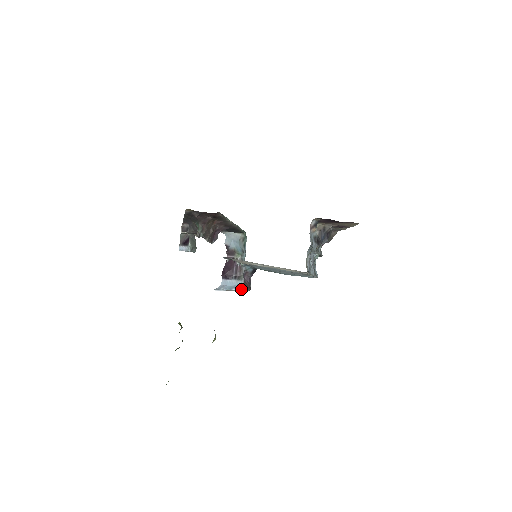
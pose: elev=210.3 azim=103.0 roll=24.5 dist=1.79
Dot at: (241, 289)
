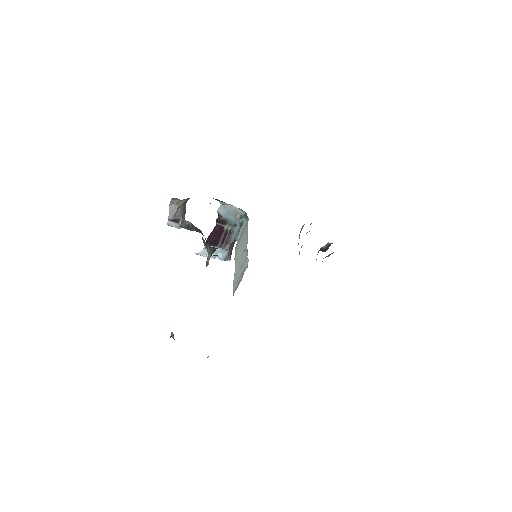
Dot at: (225, 260)
